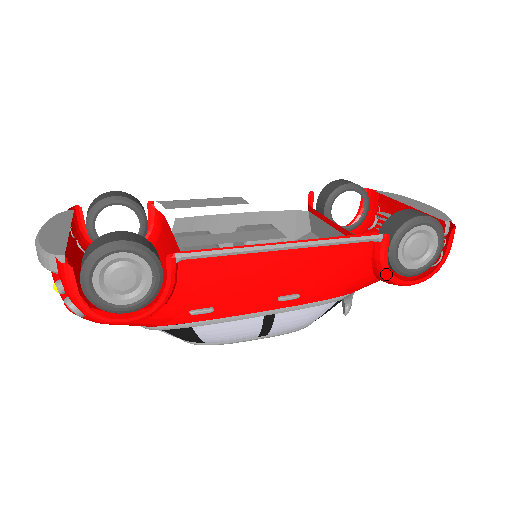
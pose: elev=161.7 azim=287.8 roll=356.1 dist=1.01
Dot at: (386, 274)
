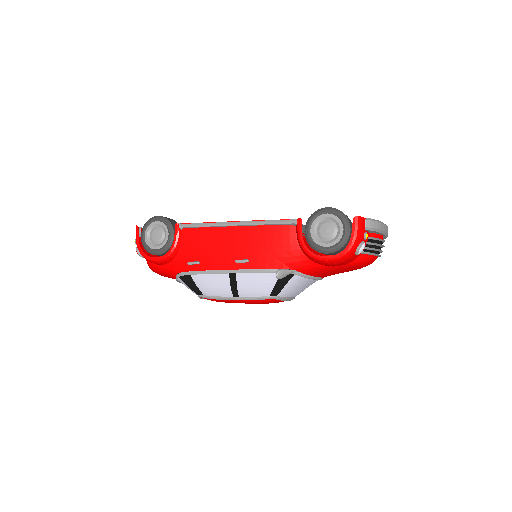
Dot at: (304, 249)
